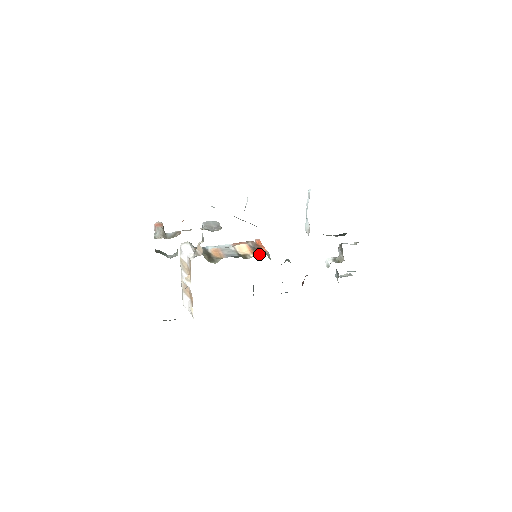
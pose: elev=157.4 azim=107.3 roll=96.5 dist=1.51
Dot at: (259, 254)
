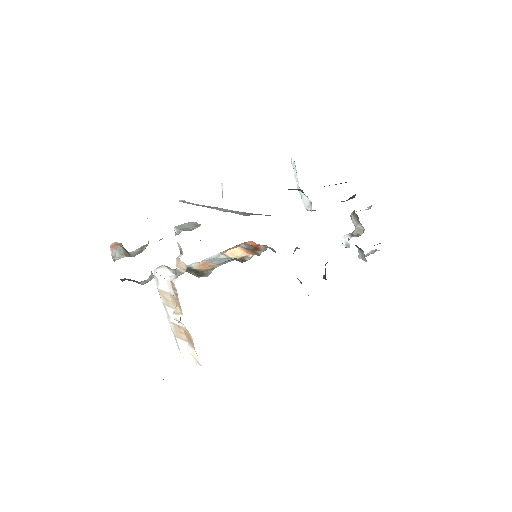
Dot at: (259, 252)
